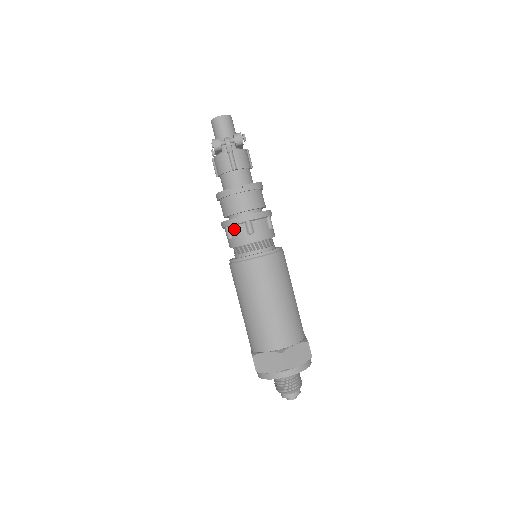
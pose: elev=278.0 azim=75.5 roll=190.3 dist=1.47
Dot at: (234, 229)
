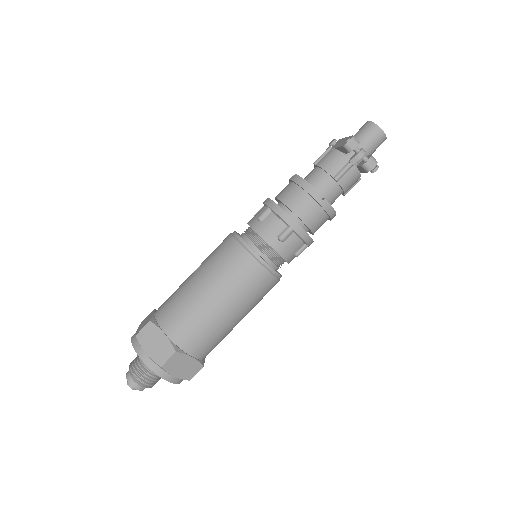
Dot at: (273, 218)
